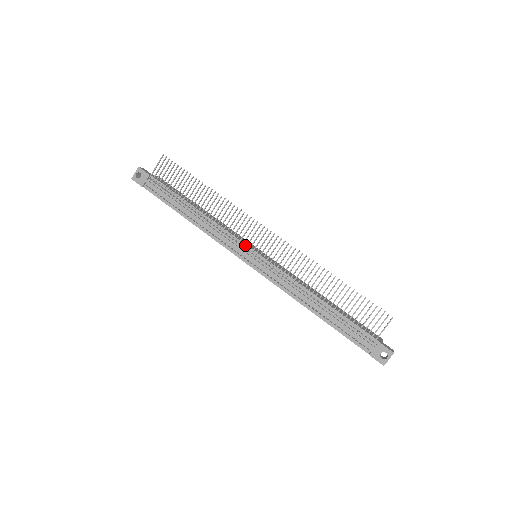
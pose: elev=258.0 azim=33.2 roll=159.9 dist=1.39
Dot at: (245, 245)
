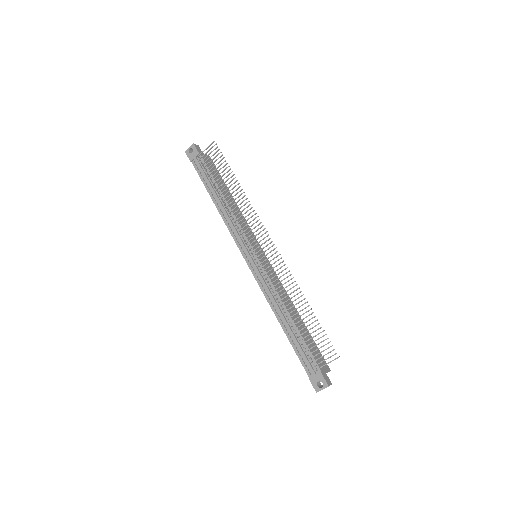
Dot at: (249, 244)
